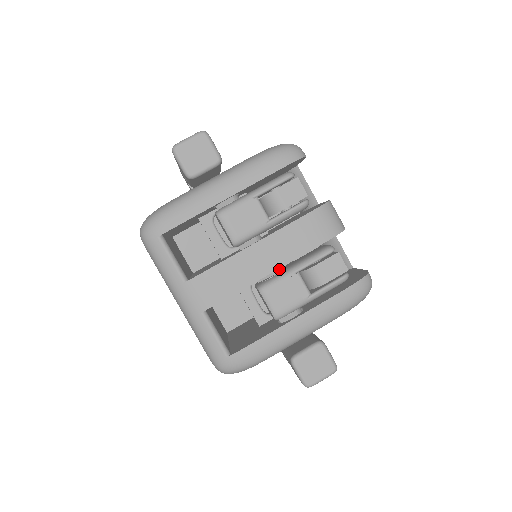
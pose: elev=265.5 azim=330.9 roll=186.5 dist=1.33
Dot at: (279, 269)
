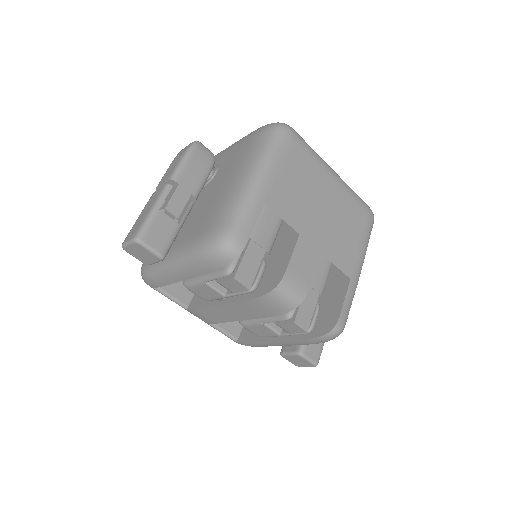
Dot at: occluded
